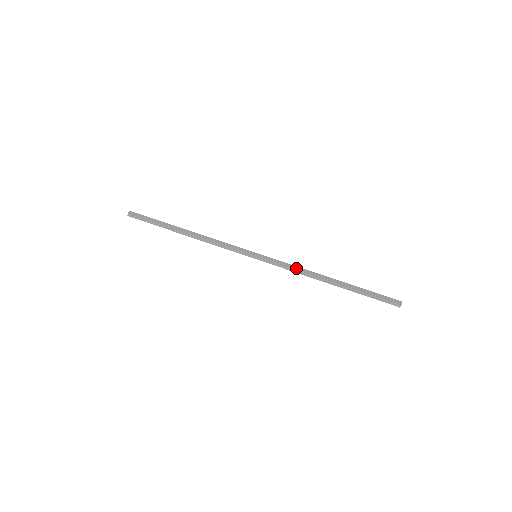
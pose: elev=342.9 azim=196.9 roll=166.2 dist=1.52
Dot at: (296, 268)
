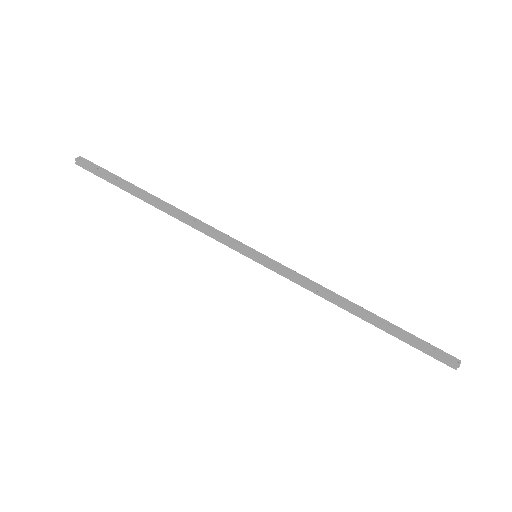
Dot at: (312, 287)
